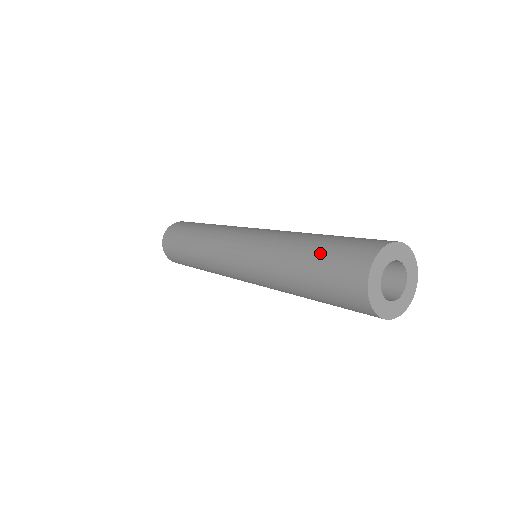
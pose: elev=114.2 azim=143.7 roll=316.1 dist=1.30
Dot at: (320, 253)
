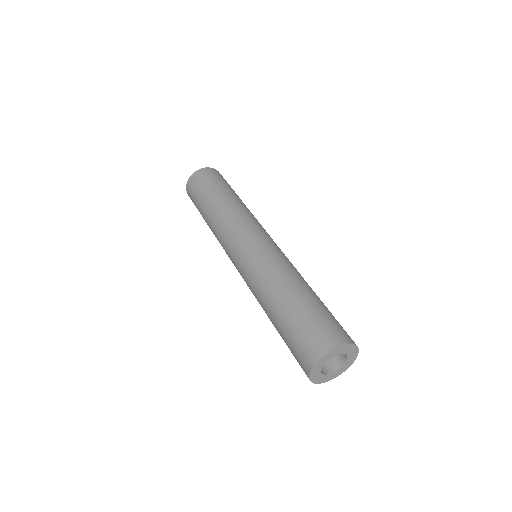
Dot at: (290, 321)
